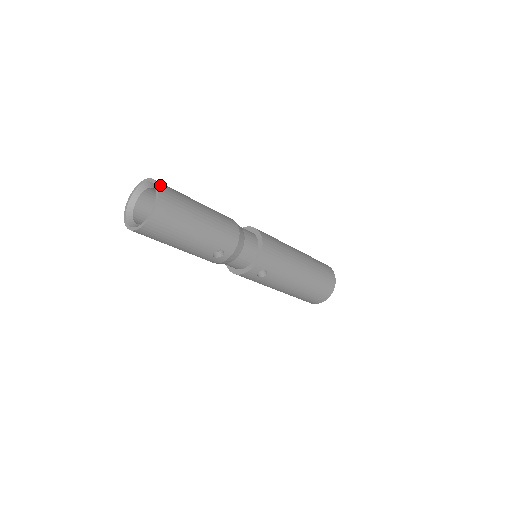
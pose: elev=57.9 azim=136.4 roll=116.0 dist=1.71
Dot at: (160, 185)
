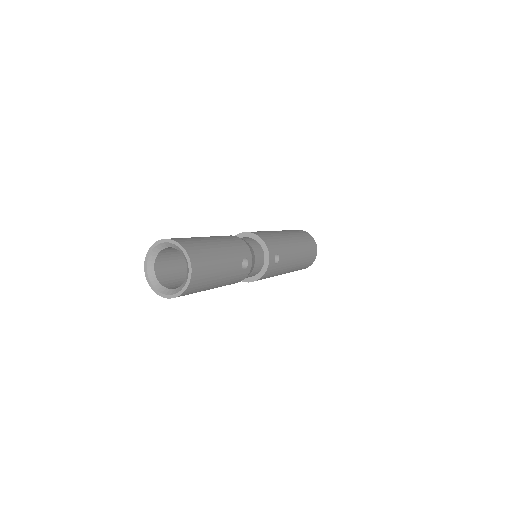
Dot at: (169, 239)
